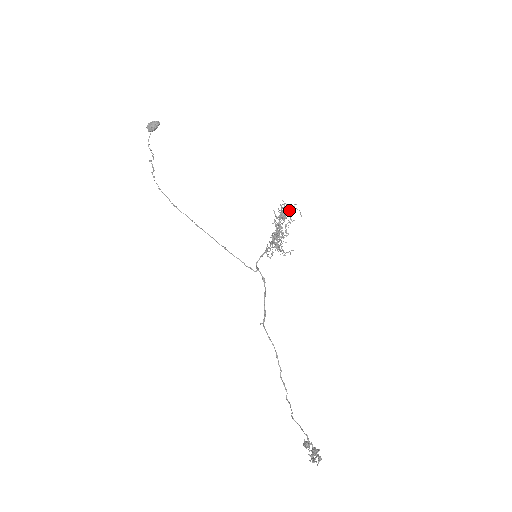
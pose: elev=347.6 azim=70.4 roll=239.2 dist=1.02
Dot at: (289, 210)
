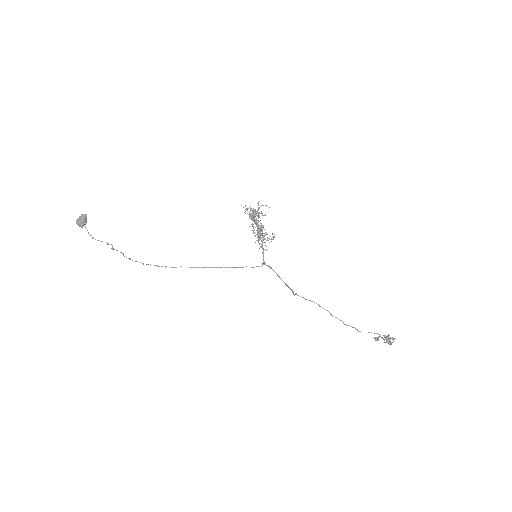
Dot at: (258, 210)
